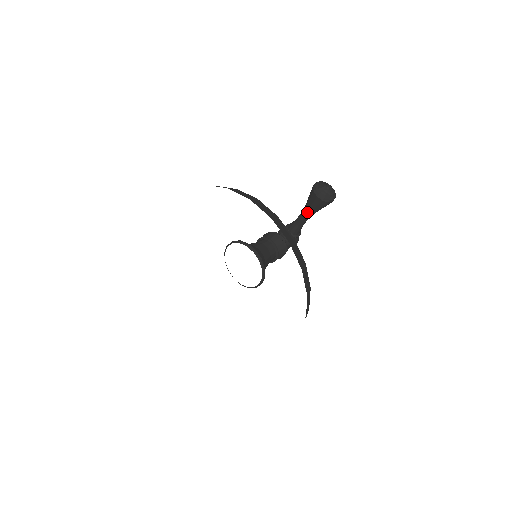
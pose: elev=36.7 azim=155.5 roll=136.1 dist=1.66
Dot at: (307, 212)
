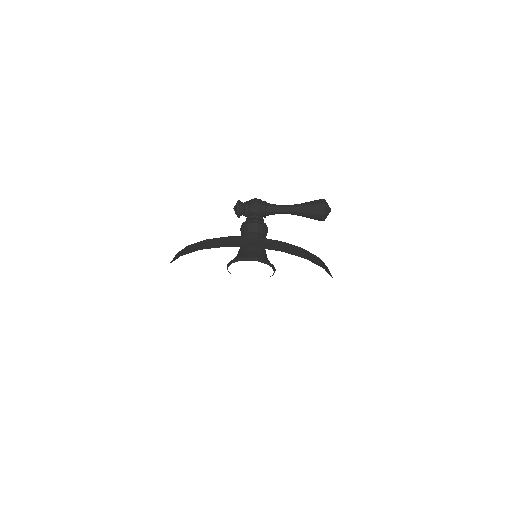
Dot at: (298, 215)
